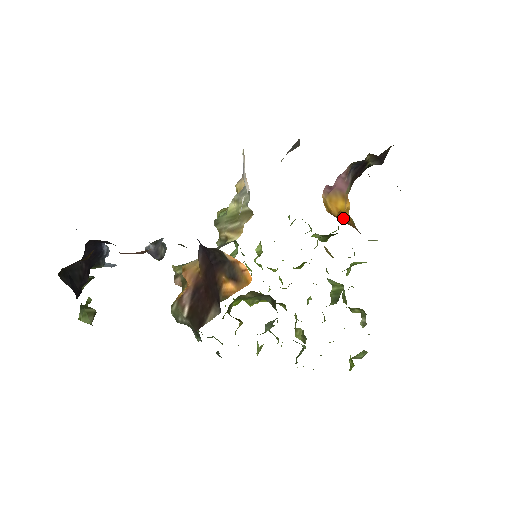
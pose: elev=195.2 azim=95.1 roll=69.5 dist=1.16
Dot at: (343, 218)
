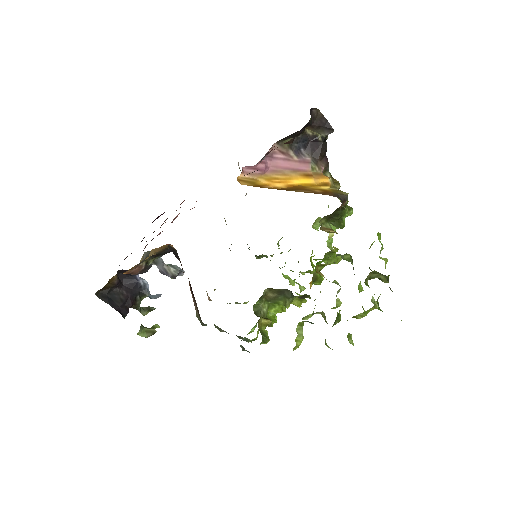
Dot at: (297, 189)
